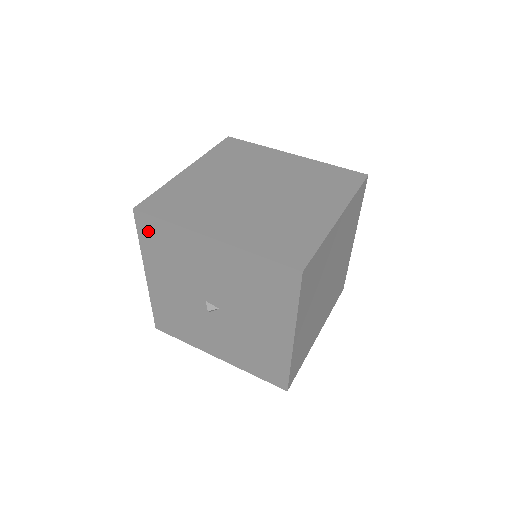
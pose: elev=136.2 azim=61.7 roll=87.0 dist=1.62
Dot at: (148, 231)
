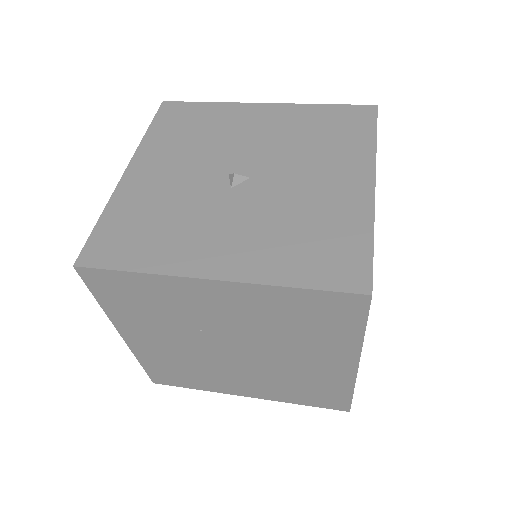
Dot at: (172, 116)
